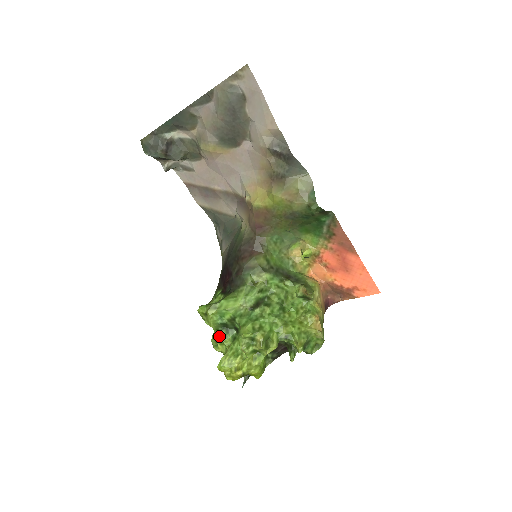
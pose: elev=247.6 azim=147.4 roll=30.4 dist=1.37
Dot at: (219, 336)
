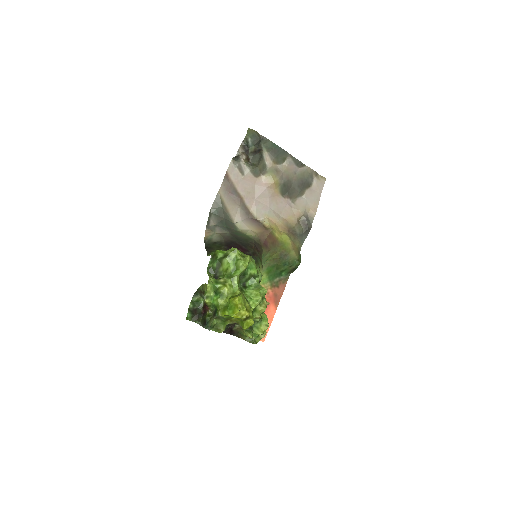
Dot at: (238, 278)
